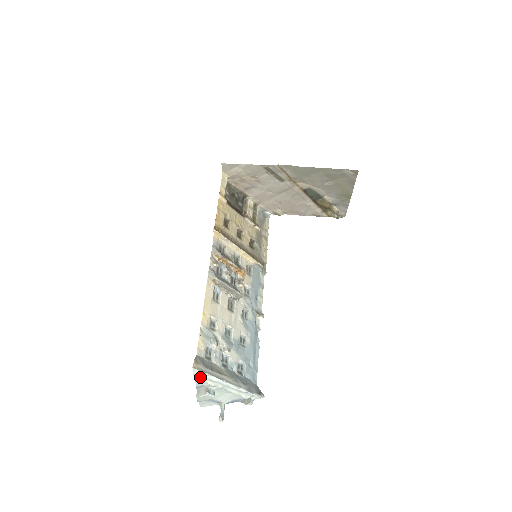
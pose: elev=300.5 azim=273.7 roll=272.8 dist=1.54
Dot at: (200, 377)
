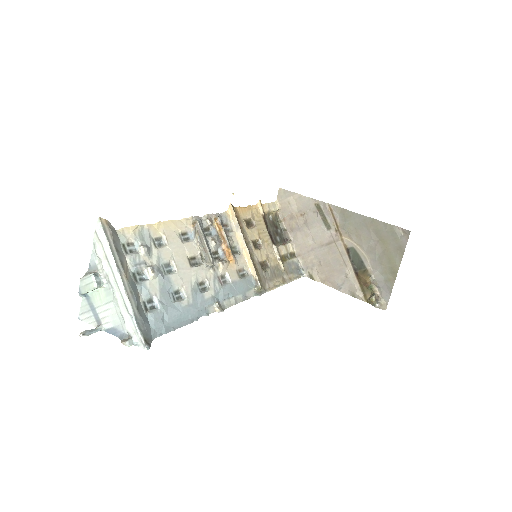
Dot at: (99, 244)
